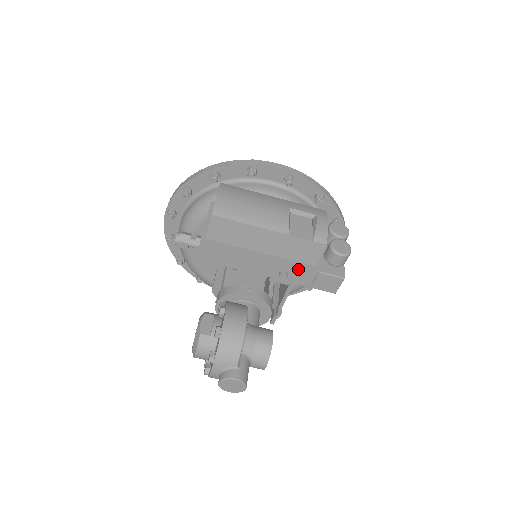
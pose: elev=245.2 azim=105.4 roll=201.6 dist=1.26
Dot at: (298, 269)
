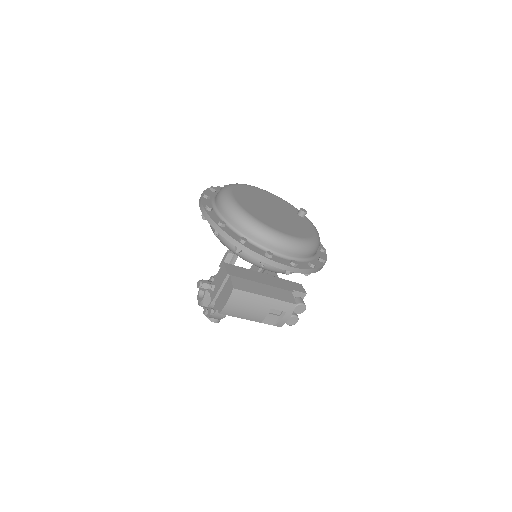
Dot at: occluded
